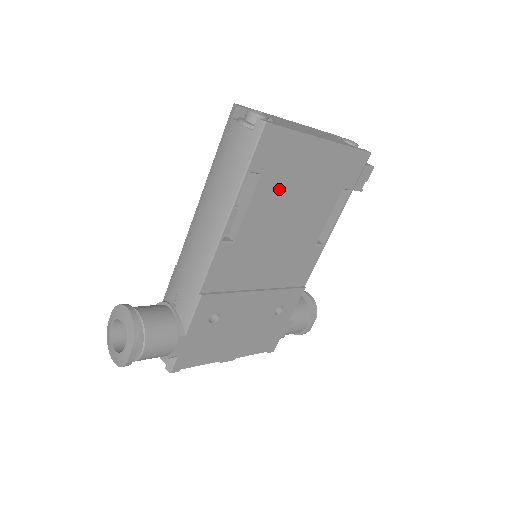
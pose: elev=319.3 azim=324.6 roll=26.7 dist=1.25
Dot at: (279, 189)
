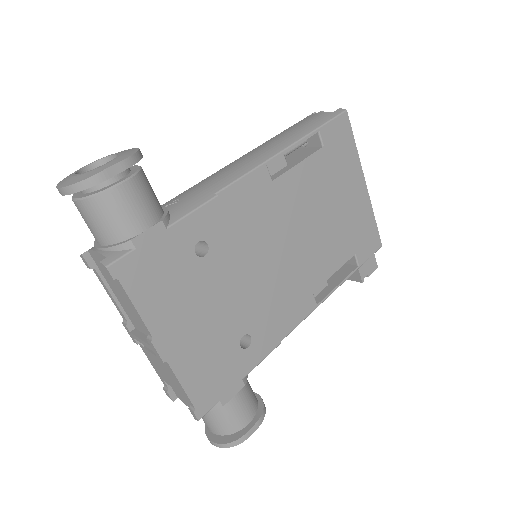
Dot at: (324, 180)
